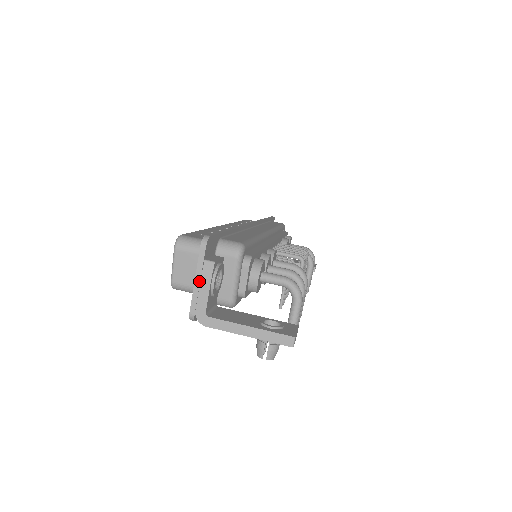
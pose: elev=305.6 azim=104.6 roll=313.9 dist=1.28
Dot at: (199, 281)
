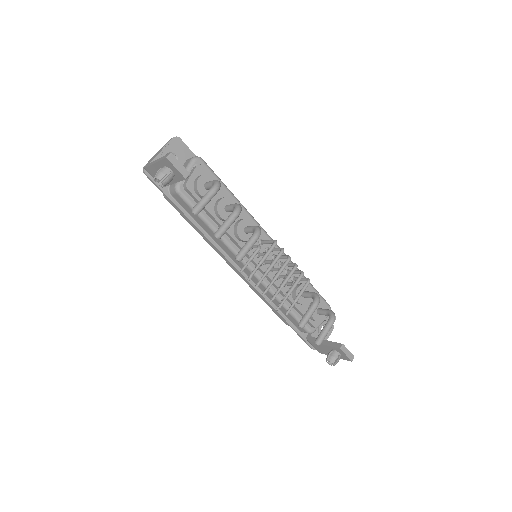
Dot at: (159, 151)
